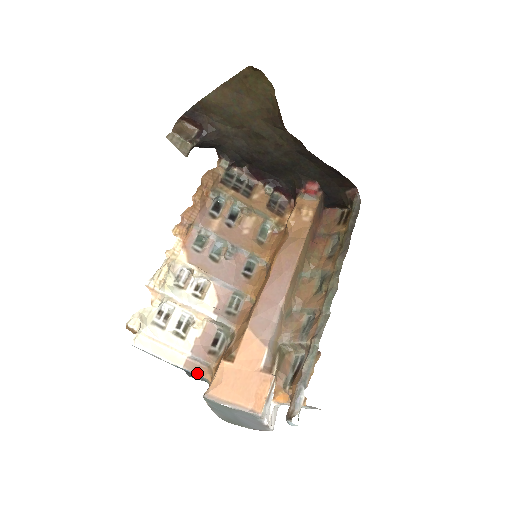
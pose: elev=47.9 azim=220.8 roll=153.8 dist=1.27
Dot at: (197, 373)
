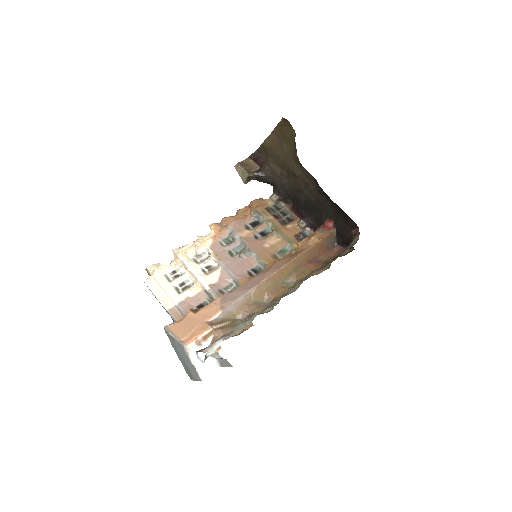
Dot at: (175, 318)
